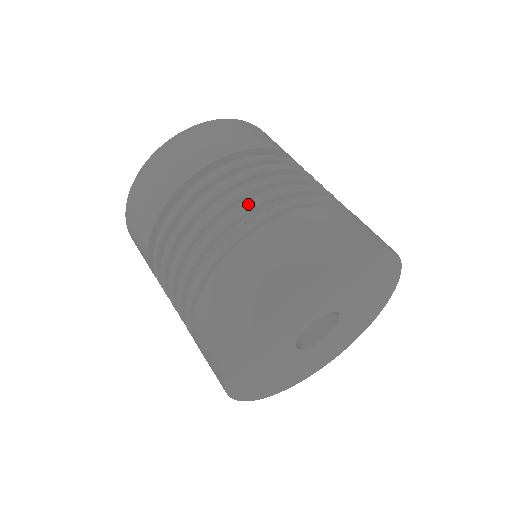
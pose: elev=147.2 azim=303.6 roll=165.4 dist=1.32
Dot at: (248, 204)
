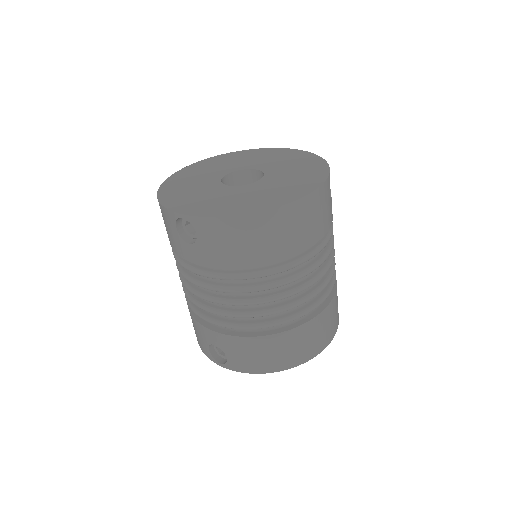
Dot at: occluded
